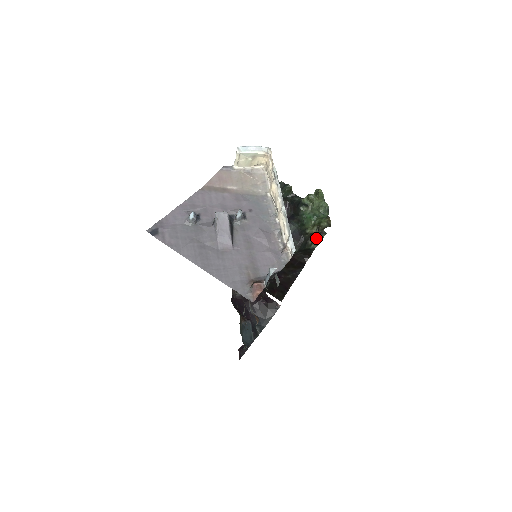
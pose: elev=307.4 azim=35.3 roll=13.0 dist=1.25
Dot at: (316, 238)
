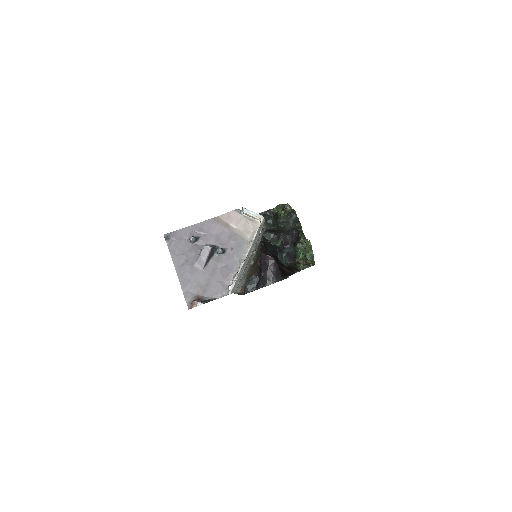
Dot at: (304, 265)
